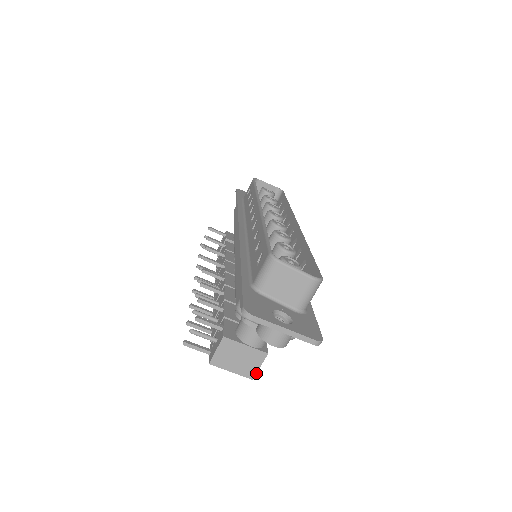
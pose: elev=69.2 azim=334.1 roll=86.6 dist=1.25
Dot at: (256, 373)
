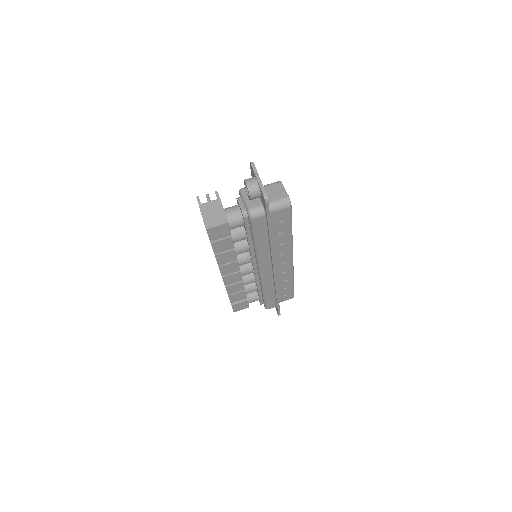
Dot at: (212, 227)
